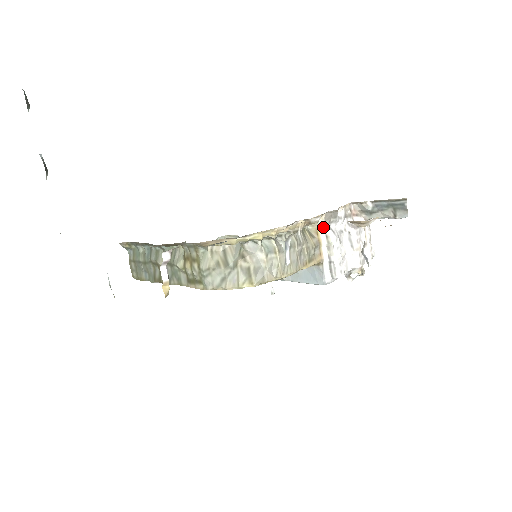
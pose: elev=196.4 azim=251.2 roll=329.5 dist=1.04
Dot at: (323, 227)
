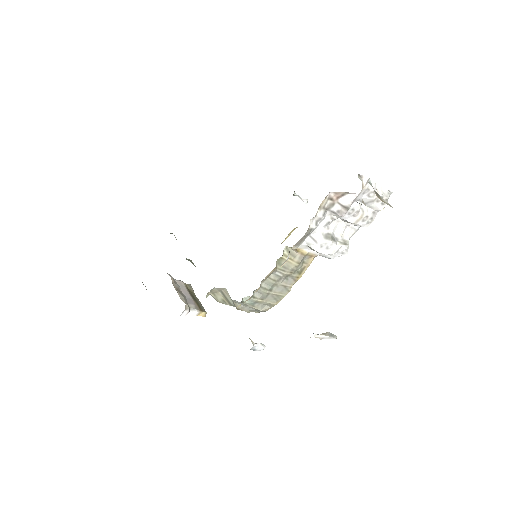
Dot at: (300, 245)
